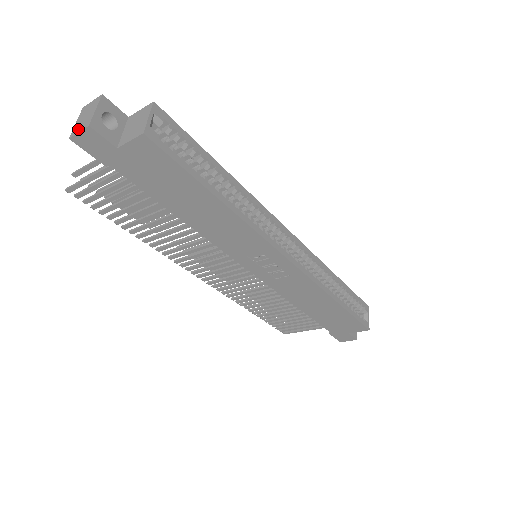
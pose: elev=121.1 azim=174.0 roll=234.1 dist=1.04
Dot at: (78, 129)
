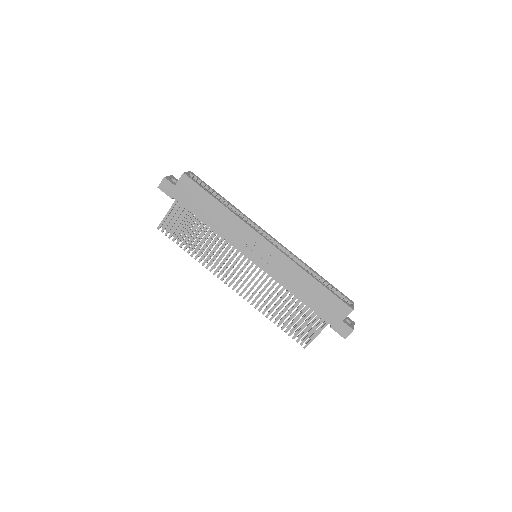
Dot at: (161, 183)
